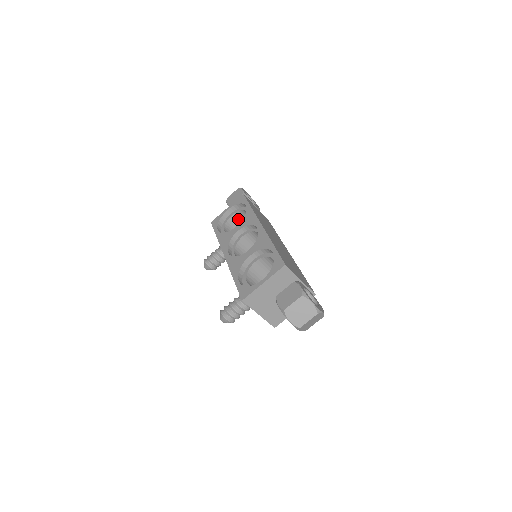
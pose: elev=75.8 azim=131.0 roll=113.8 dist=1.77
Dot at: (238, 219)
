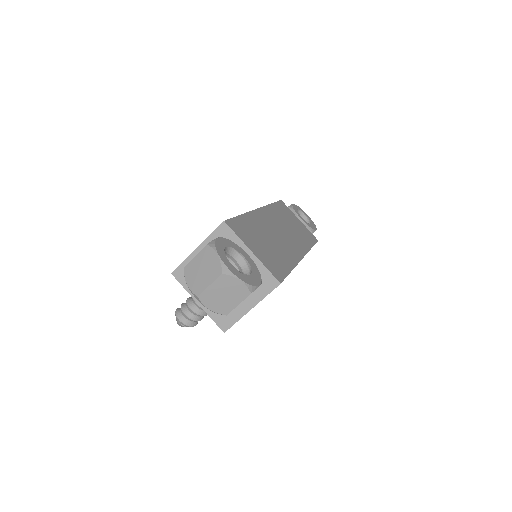
Dot at: occluded
